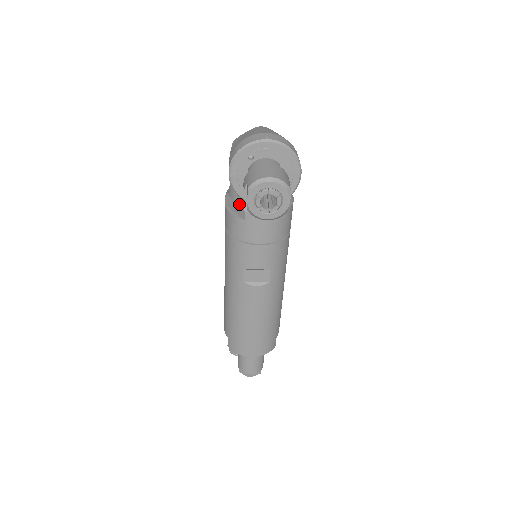
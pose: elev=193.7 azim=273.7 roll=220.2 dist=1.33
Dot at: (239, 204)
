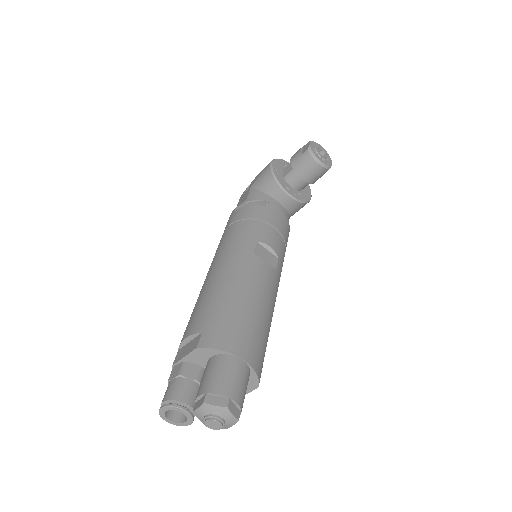
Dot at: (258, 201)
